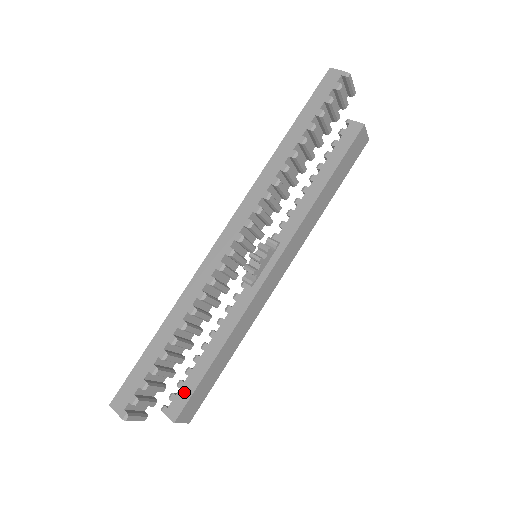
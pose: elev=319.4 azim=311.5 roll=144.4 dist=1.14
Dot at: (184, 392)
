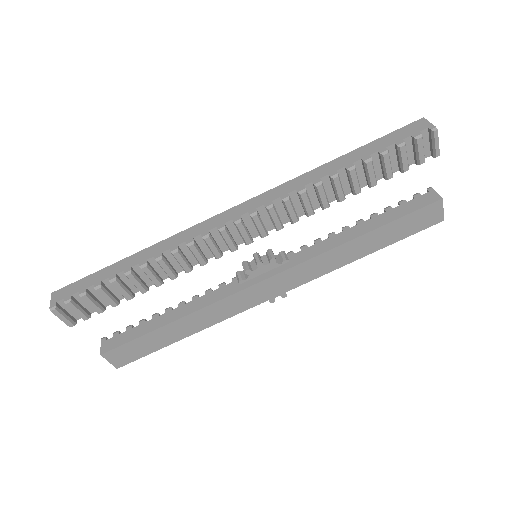
Dot at: (126, 335)
